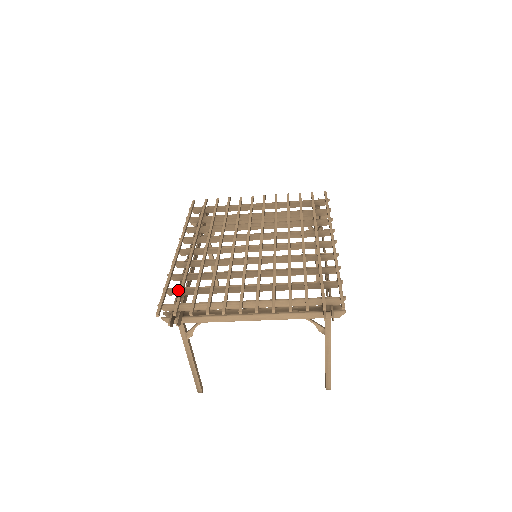
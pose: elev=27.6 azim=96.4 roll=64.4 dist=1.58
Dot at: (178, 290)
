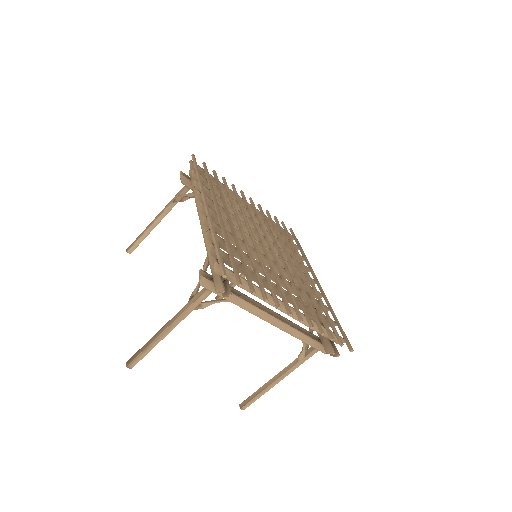
Dot at: (224, 255)
